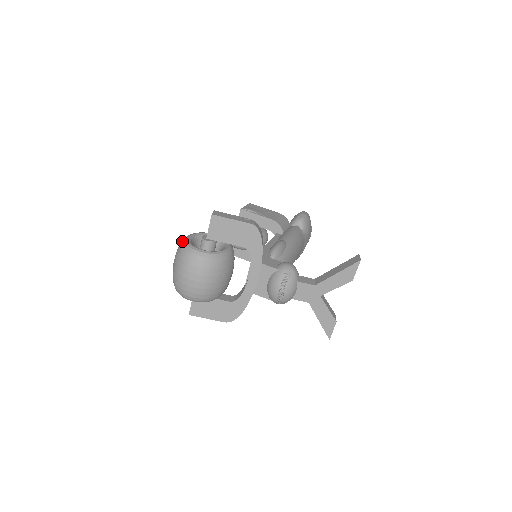
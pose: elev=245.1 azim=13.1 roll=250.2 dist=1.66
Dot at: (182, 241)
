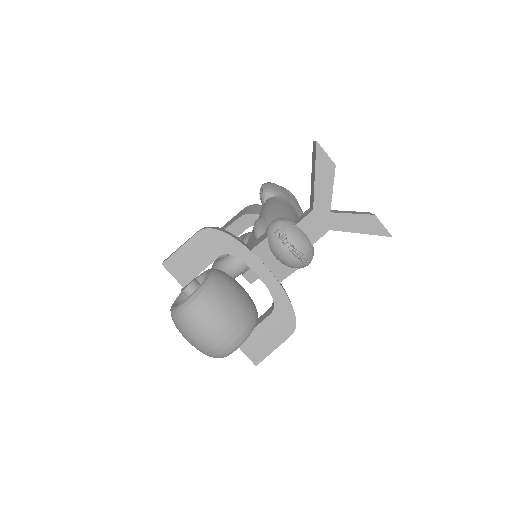
Dot at: occluded
